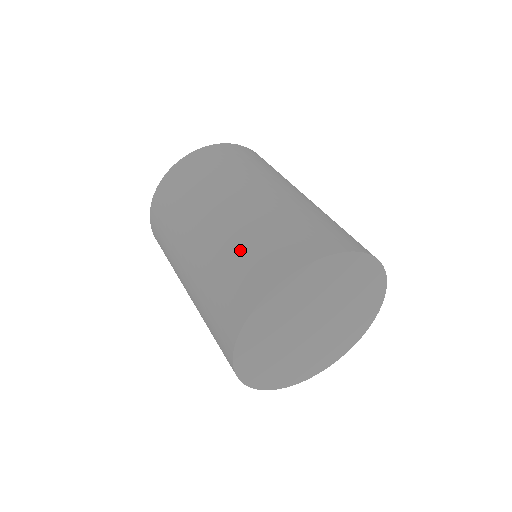
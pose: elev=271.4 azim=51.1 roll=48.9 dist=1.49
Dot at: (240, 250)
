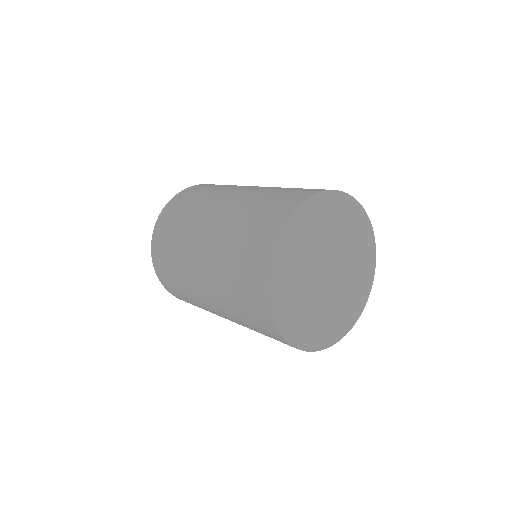
Dot at: (248, 215)
